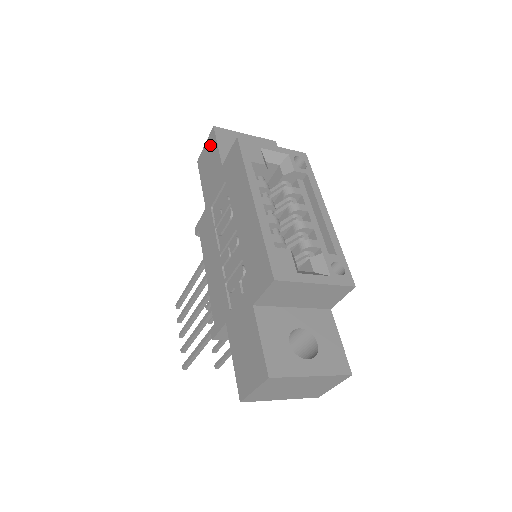
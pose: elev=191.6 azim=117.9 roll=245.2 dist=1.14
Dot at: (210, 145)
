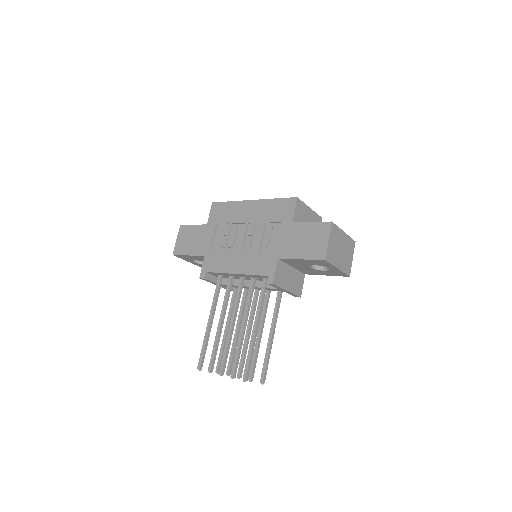
Dot at: (184, 233)
